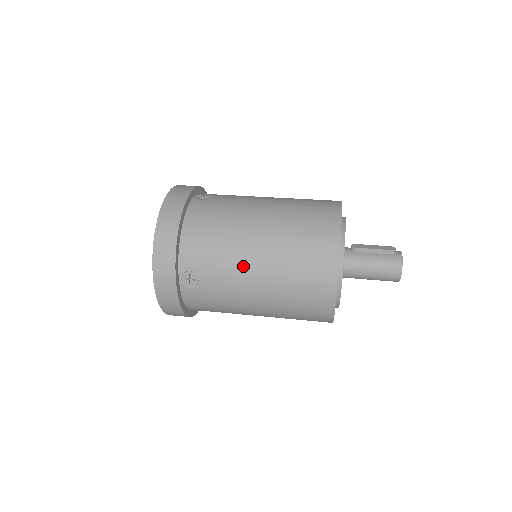
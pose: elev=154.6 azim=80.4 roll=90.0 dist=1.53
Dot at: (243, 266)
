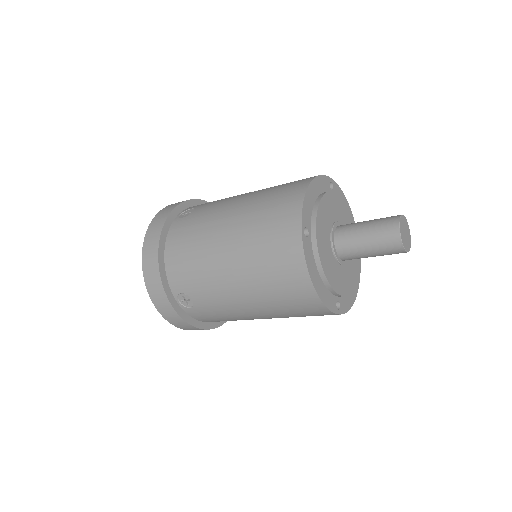
Dot at: (236, 196)
